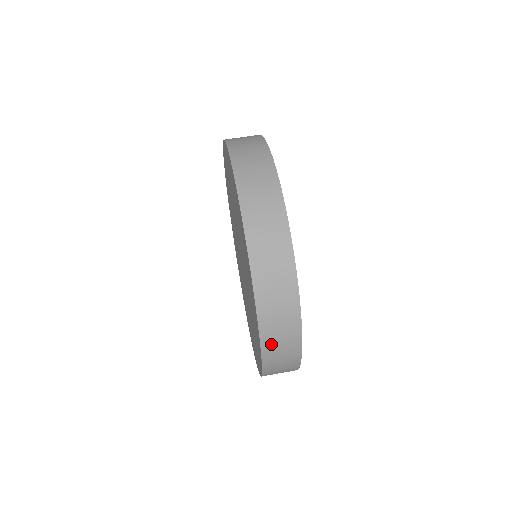
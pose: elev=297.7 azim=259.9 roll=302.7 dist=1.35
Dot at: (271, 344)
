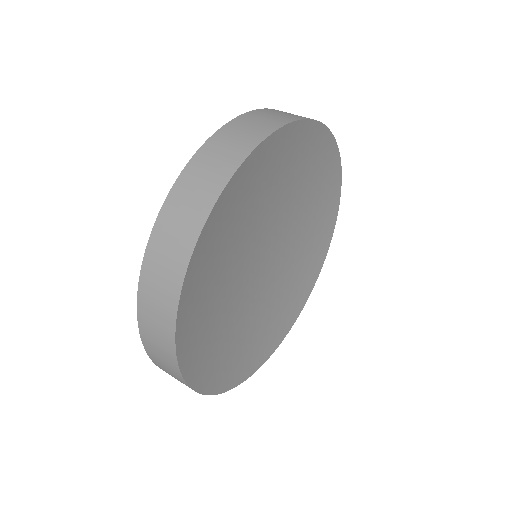
Dot at: (153, 352)
